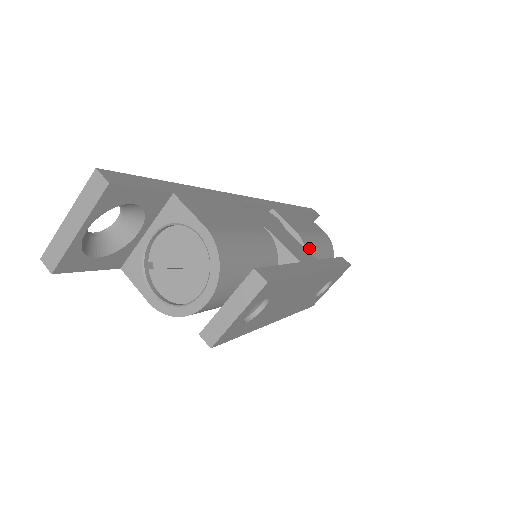
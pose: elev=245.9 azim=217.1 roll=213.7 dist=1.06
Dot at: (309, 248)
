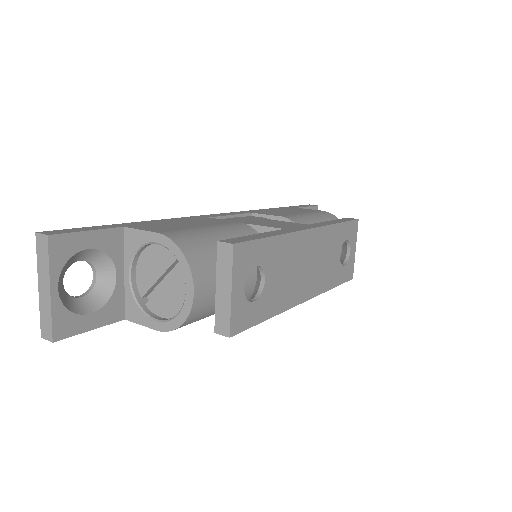
Dot at: occluded
